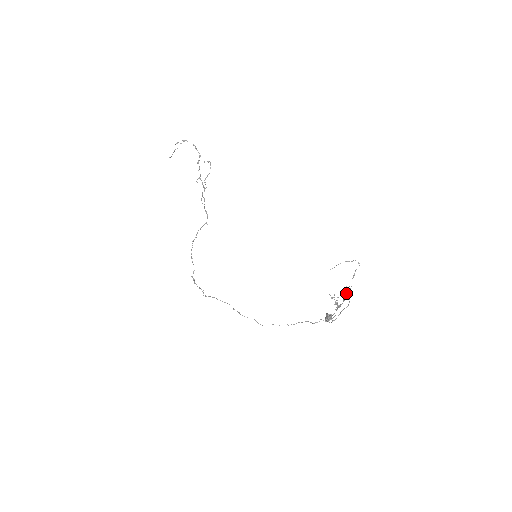
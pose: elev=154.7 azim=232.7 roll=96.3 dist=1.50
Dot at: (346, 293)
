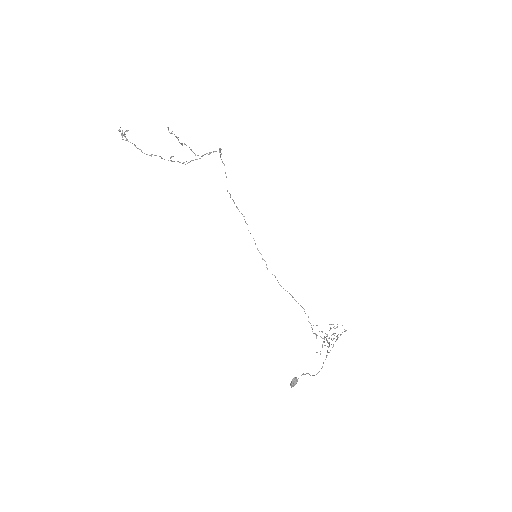
Dot at: occluded
